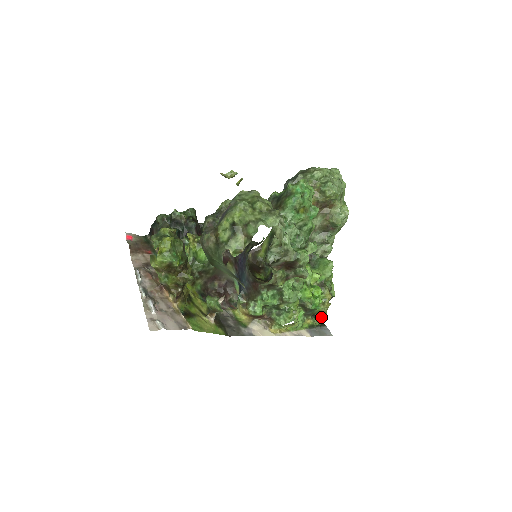
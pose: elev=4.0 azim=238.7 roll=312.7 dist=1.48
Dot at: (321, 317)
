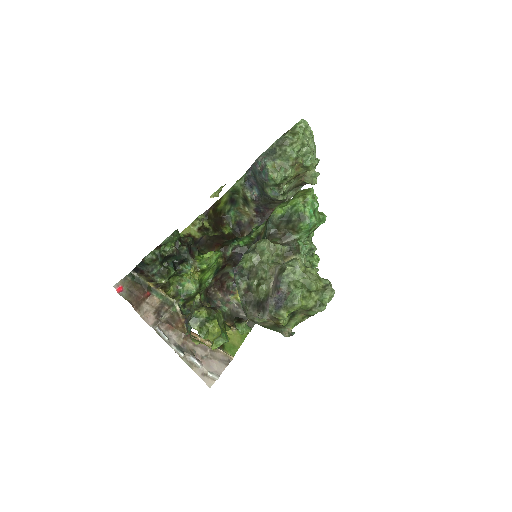
Dot at: occluded
